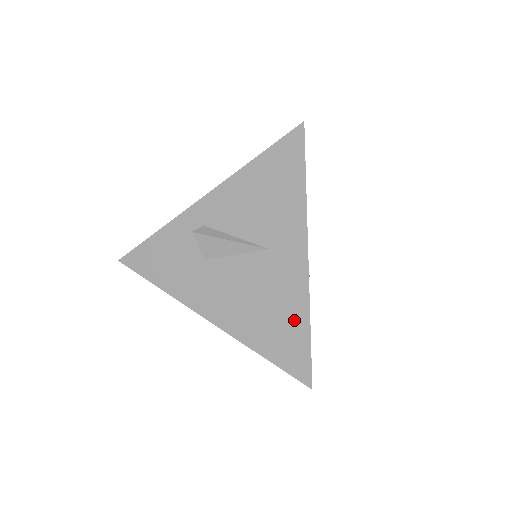
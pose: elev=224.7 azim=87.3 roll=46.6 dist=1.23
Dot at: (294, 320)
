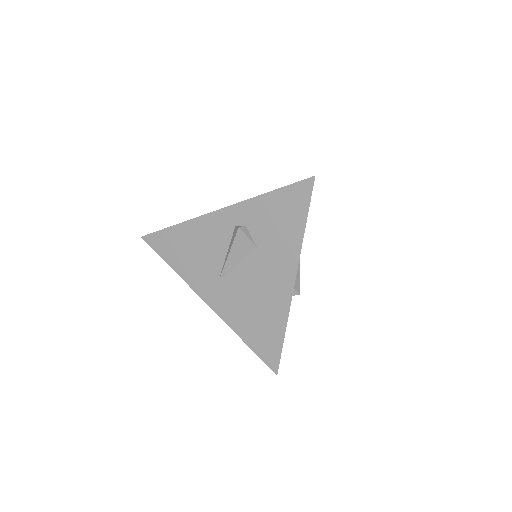
Dot at: occluded
